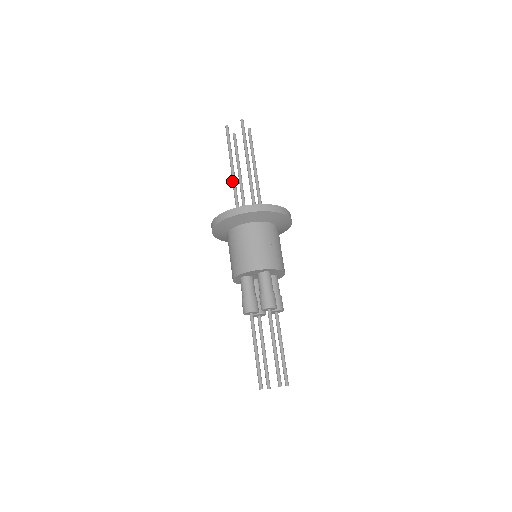
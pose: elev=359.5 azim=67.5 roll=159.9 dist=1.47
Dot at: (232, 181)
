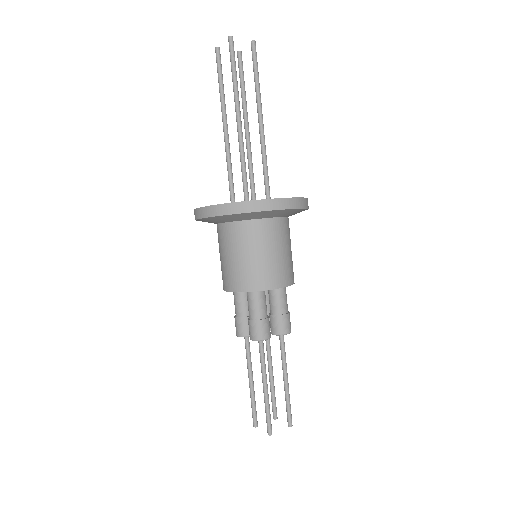
Dot at: occluded
